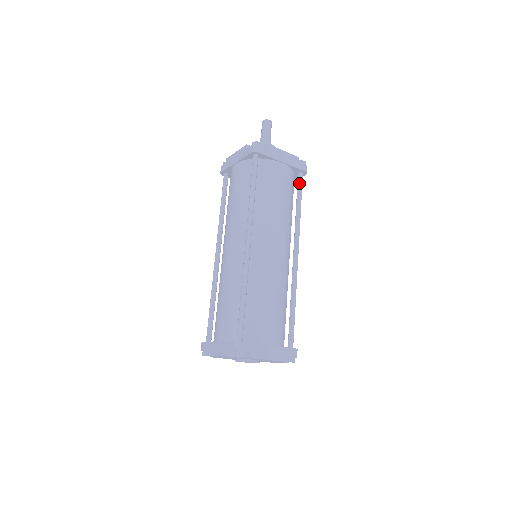
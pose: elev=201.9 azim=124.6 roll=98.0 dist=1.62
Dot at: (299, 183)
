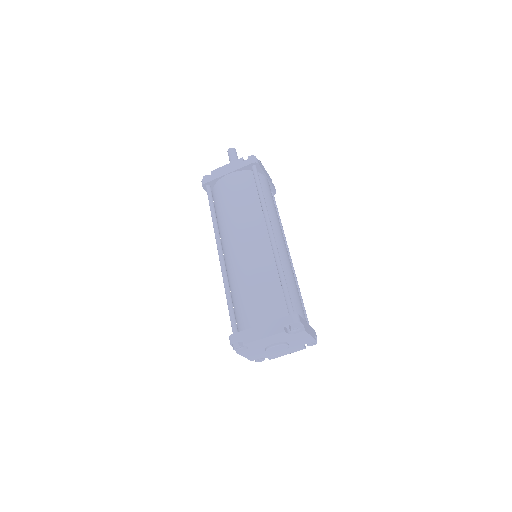
Dot at: occluded
